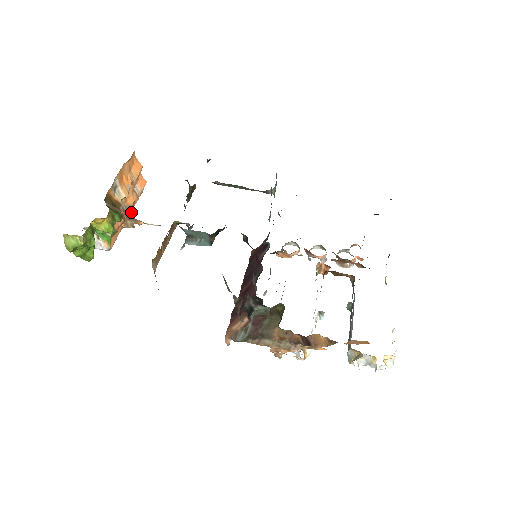
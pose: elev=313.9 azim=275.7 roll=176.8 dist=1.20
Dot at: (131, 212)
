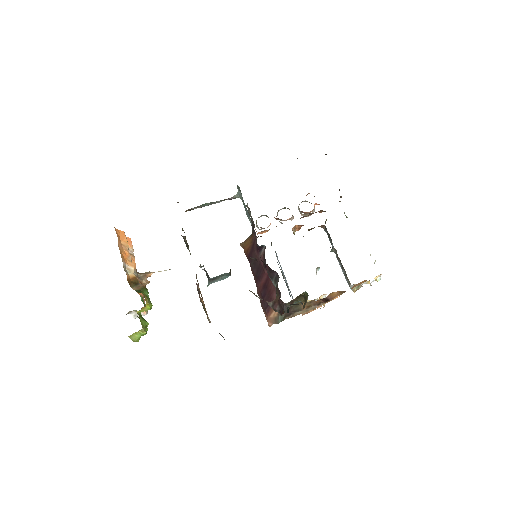
Dot at: (136, 270)
